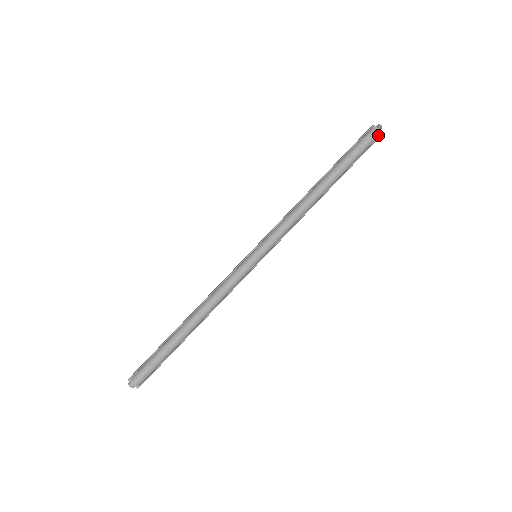
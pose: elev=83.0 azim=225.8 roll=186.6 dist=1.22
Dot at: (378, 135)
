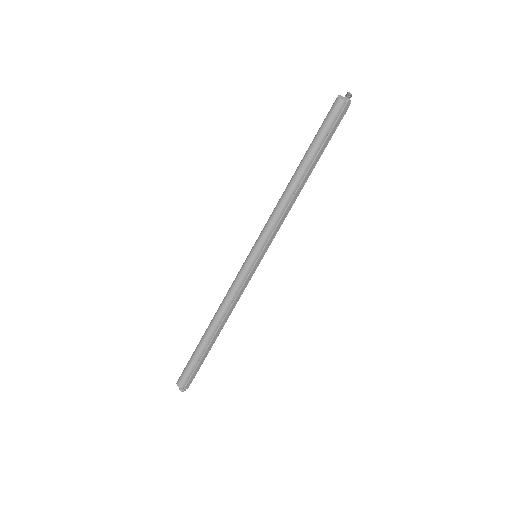
Dot at: (342, 103)
